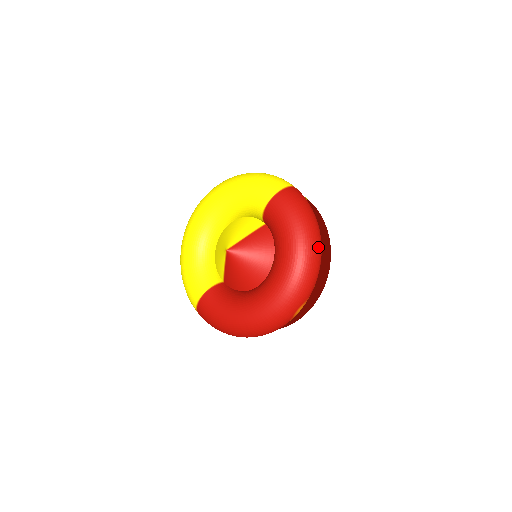
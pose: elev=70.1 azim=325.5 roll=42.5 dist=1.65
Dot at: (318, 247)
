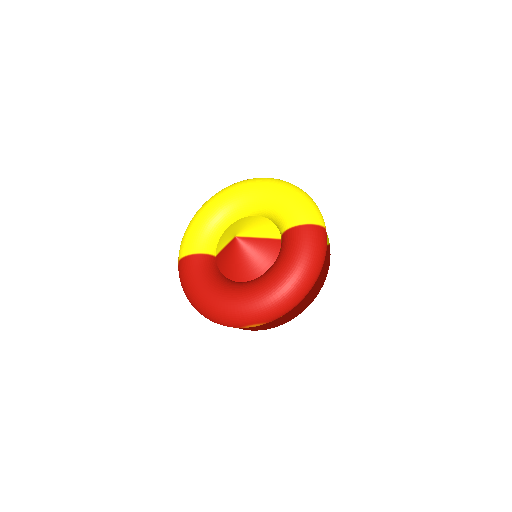
Dot at: (306, 291)
